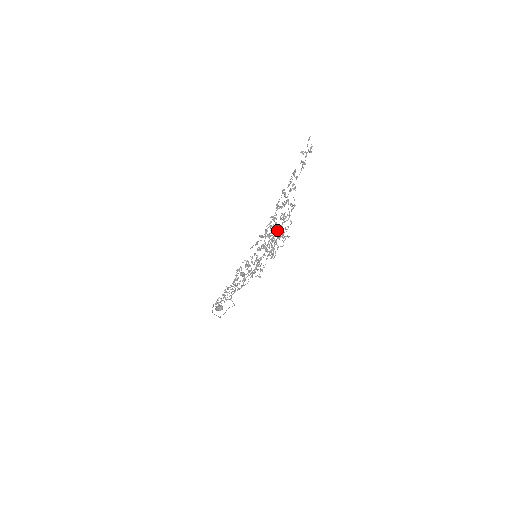
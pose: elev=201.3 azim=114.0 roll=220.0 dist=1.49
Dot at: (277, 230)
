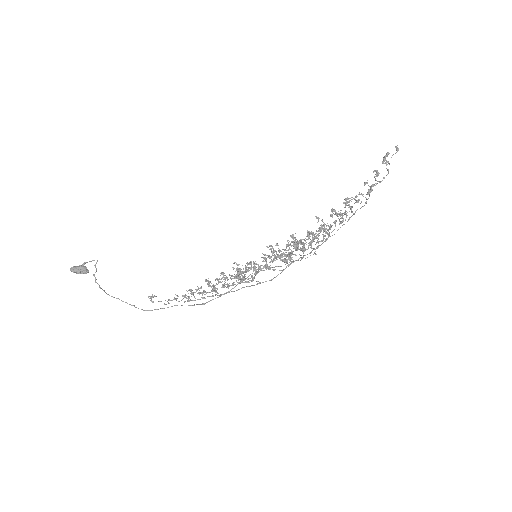
Dot at: occluded
